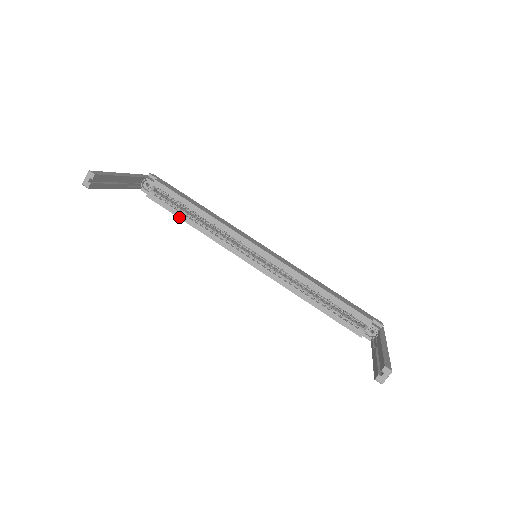
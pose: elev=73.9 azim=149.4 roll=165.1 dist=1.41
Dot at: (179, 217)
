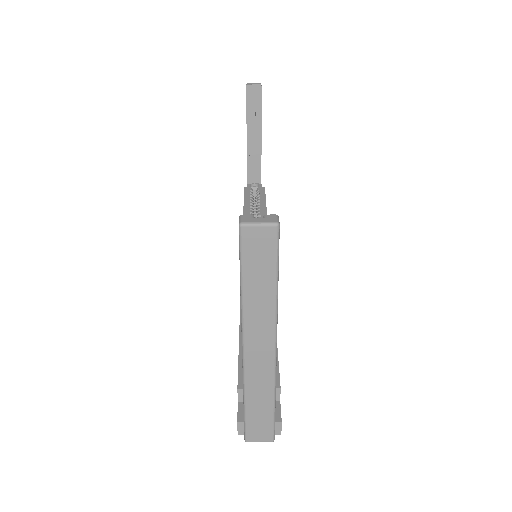
Dot at: (245, 204)
